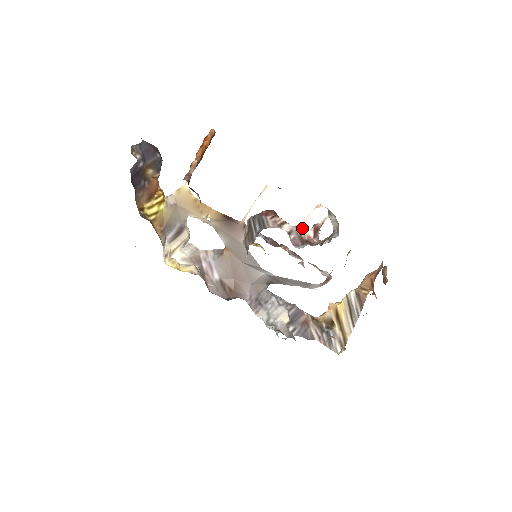
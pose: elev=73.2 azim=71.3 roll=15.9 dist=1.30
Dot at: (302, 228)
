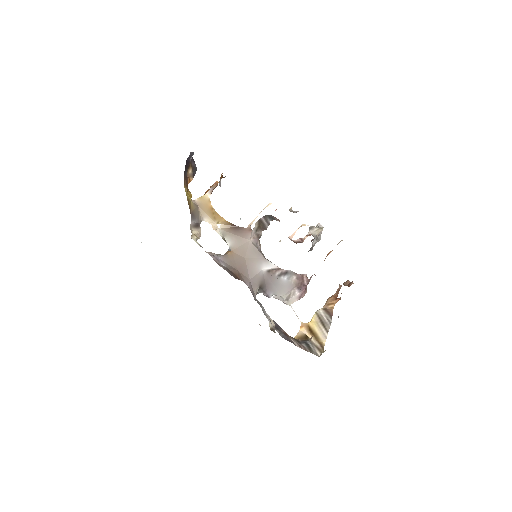
Dot at: (291, 239)
